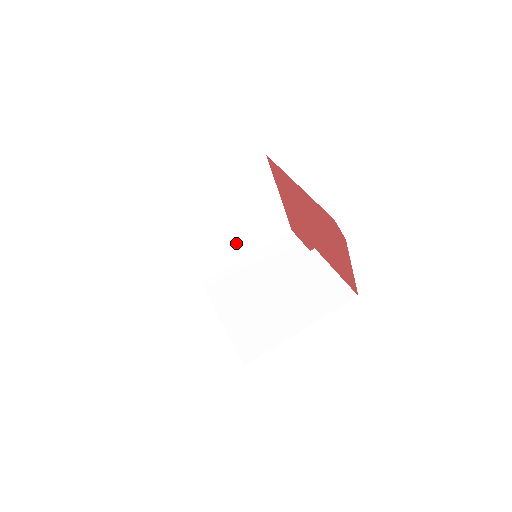
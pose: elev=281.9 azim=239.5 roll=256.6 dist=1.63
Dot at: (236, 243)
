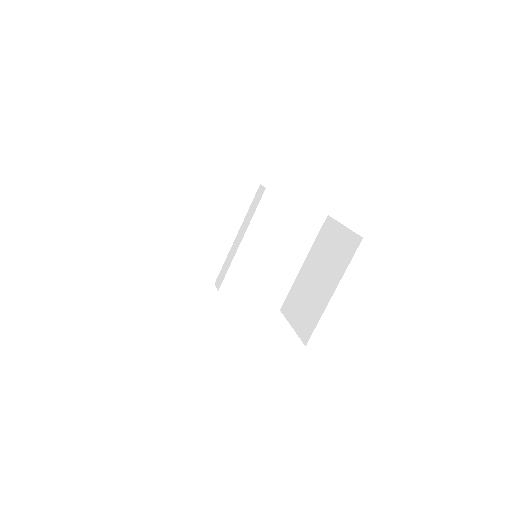
Dot at: occluded
